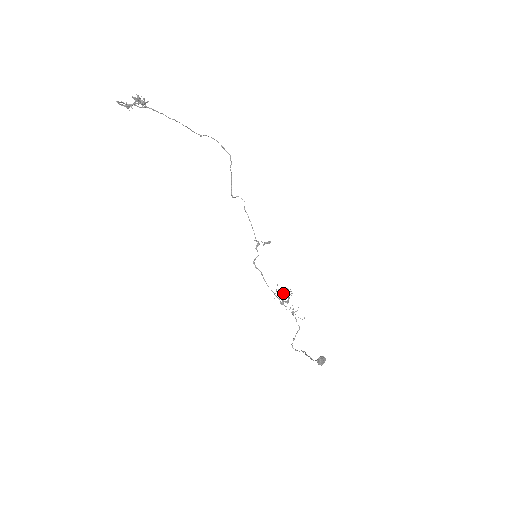
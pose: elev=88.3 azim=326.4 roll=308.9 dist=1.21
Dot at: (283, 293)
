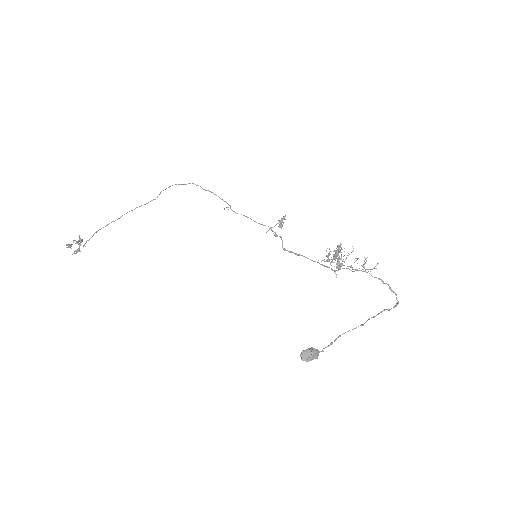
Dot at: (336, 255)
